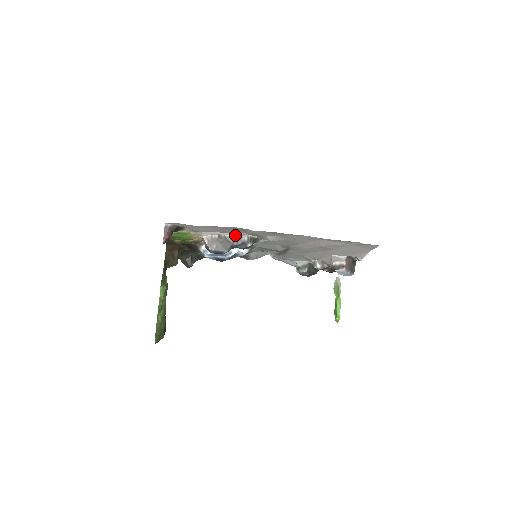
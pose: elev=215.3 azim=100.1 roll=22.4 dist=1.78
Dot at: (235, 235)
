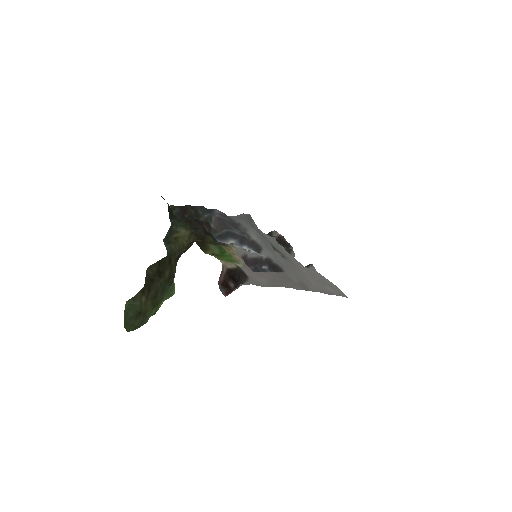
Dot at: (273, 272)
